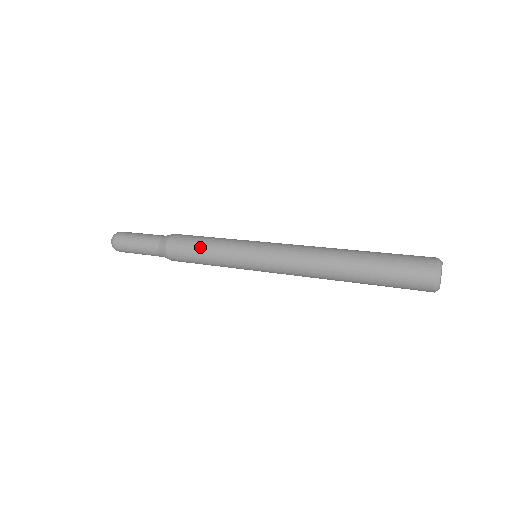
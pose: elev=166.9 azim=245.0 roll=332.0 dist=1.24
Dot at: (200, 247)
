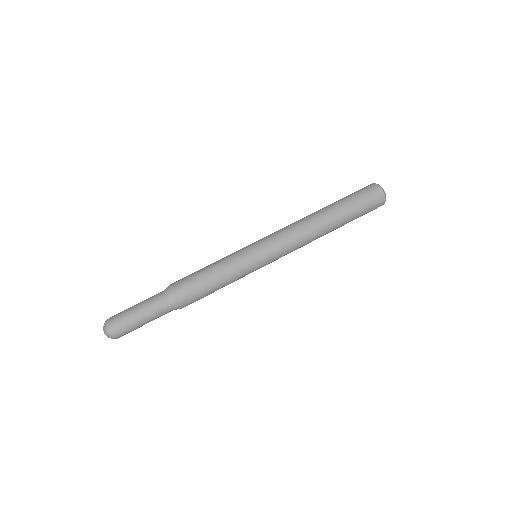
Dot at: (214, 283)
